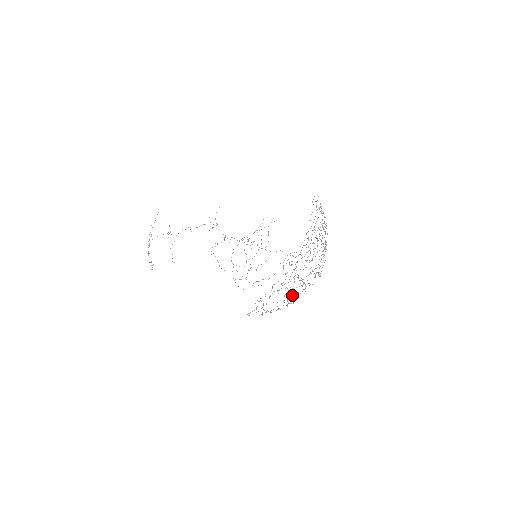
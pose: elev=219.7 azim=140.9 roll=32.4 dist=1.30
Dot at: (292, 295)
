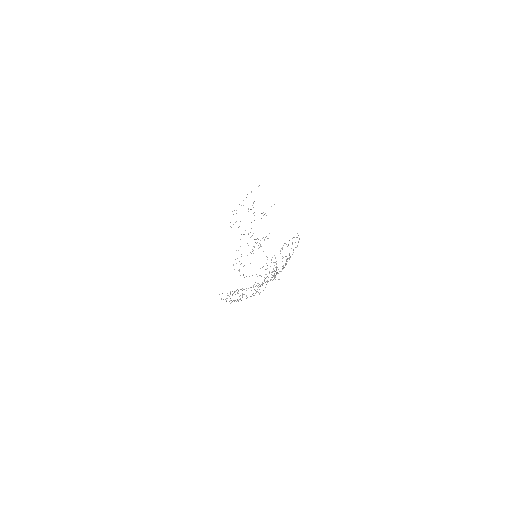
Dot at: occluded
